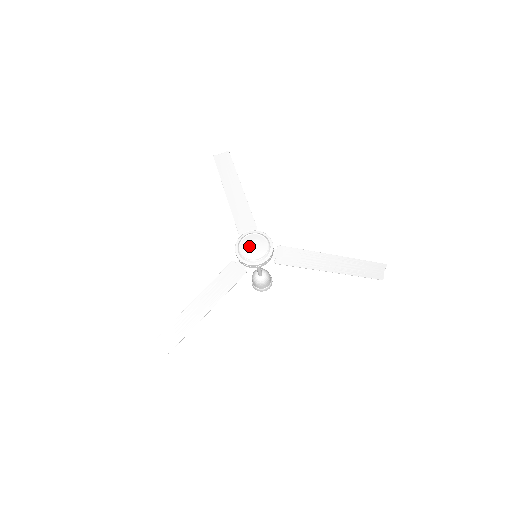
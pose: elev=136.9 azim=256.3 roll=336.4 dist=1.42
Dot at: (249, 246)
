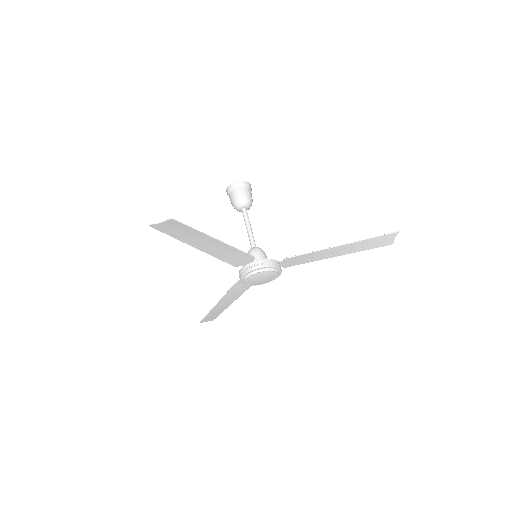
Dot at: (257, 281)
